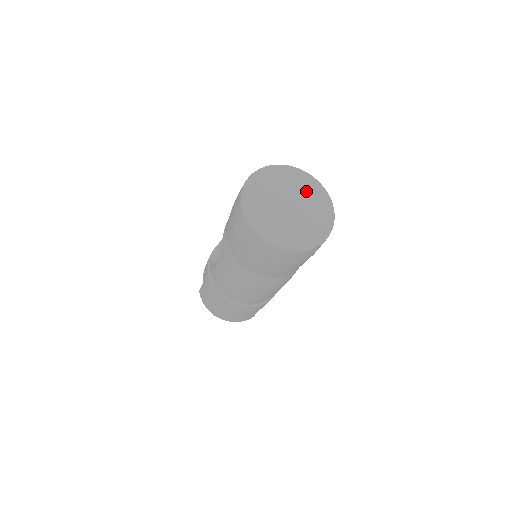
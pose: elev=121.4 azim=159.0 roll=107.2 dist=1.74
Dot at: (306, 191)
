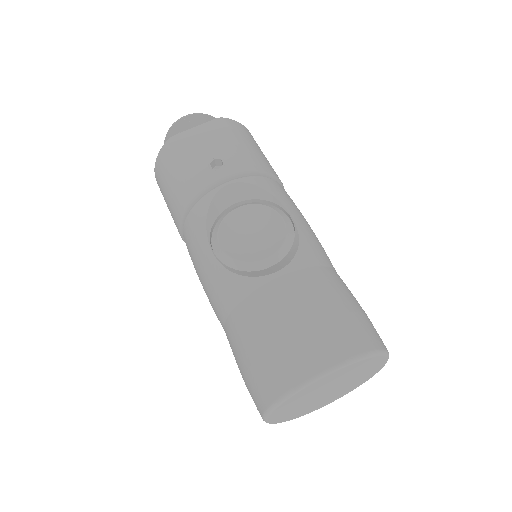
Dot at: (359, 379)
